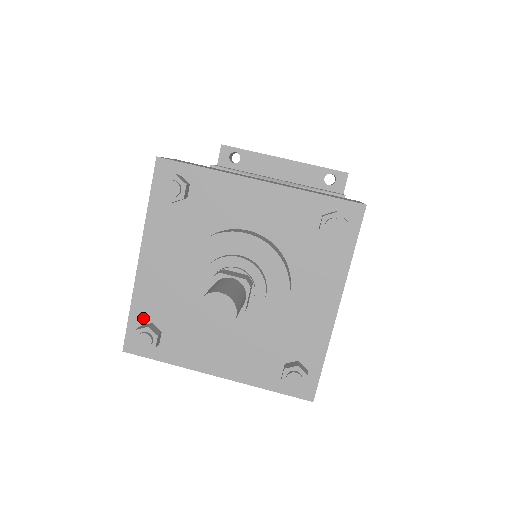
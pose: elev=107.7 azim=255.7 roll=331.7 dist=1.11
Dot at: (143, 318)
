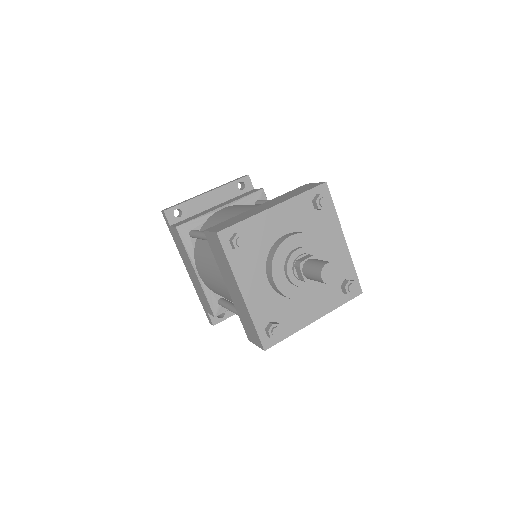
Dot at: (264, 324)
